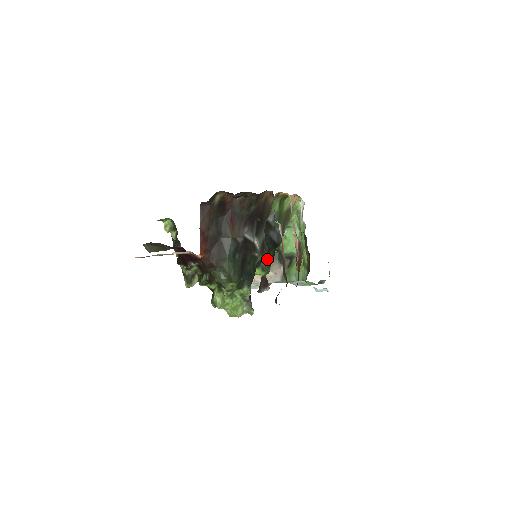
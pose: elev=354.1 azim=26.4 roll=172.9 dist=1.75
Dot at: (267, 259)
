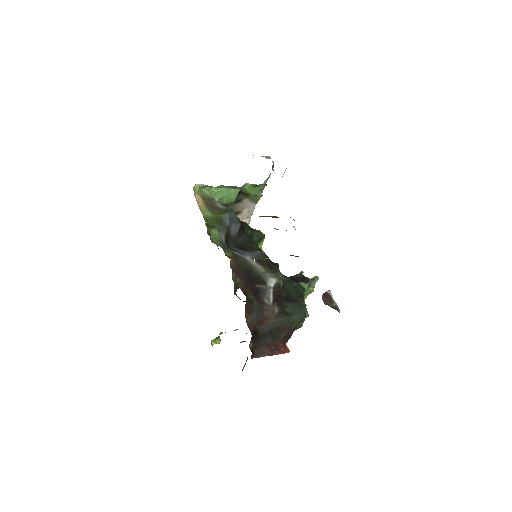
Dot at: (253, 237)
